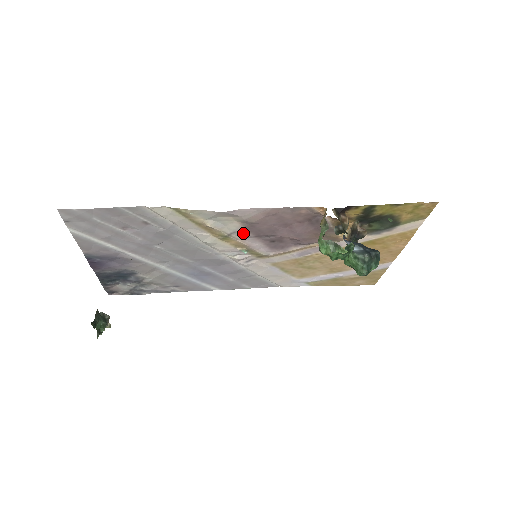
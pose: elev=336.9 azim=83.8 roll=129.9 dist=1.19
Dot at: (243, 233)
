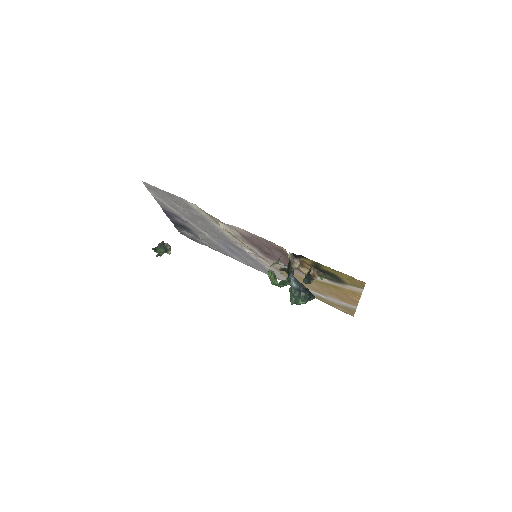
Dot at: (243, 239)
